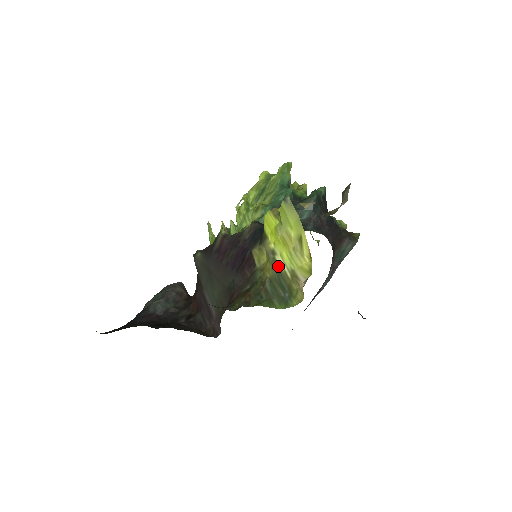
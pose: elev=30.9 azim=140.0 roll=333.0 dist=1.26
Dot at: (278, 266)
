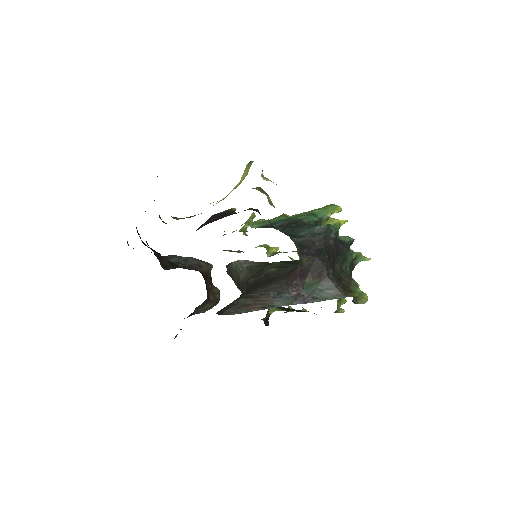
Dot at: occluded
